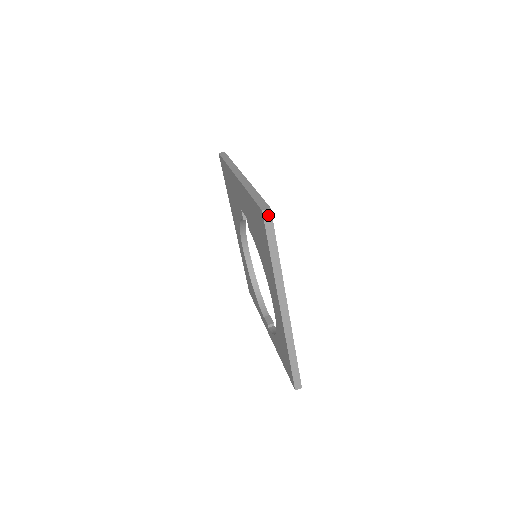
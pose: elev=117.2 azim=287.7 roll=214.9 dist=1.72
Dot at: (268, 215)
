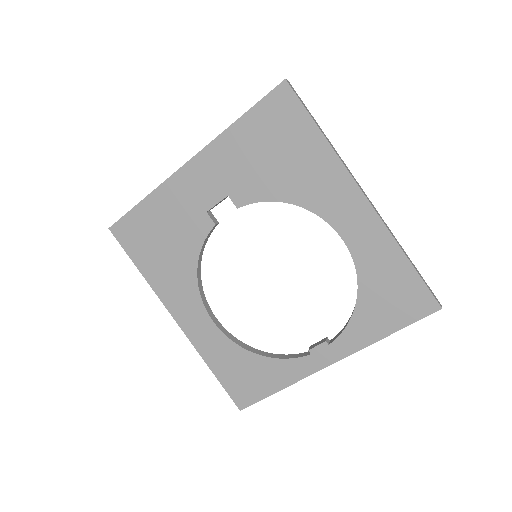
Dot at: (291, 86)
